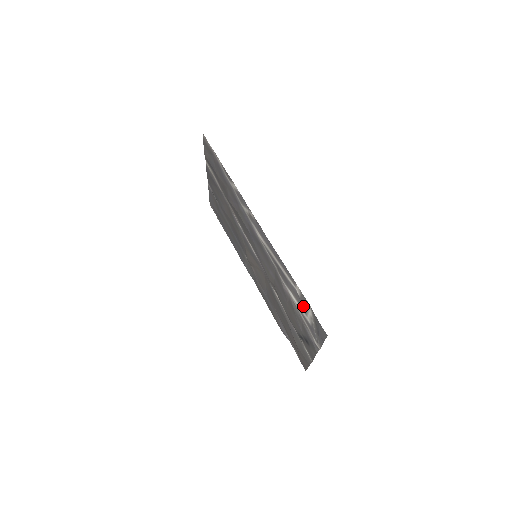
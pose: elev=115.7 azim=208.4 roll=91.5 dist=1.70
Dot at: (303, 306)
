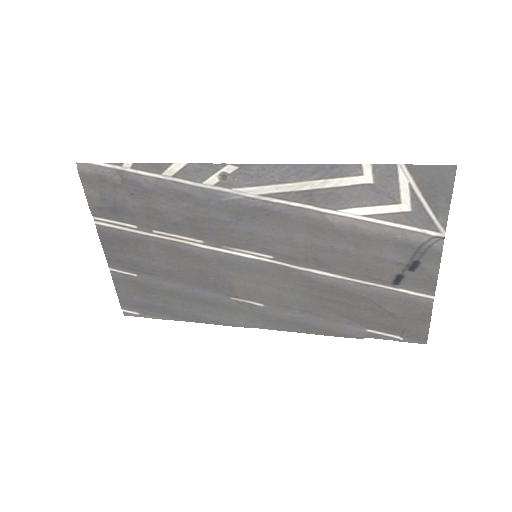
Dot at: (387, 192)
